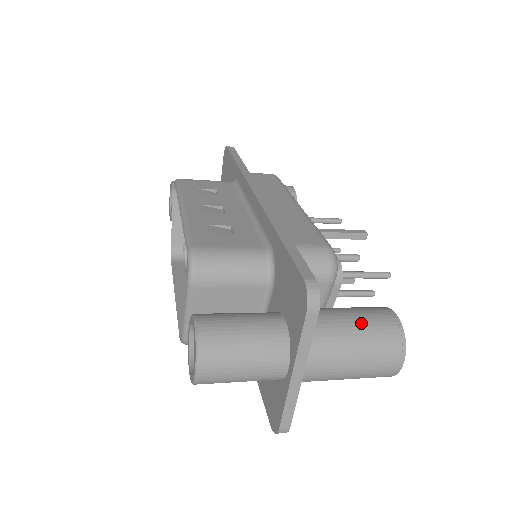
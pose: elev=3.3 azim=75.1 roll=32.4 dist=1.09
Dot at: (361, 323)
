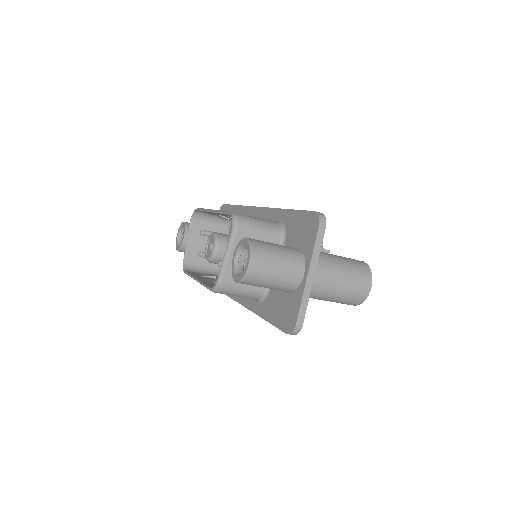
Dot at: (344, 258)
